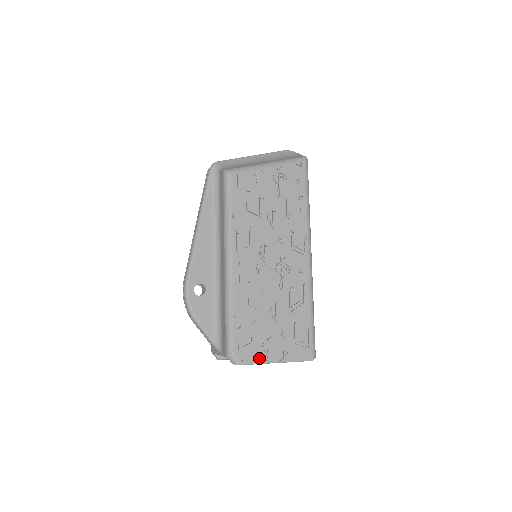
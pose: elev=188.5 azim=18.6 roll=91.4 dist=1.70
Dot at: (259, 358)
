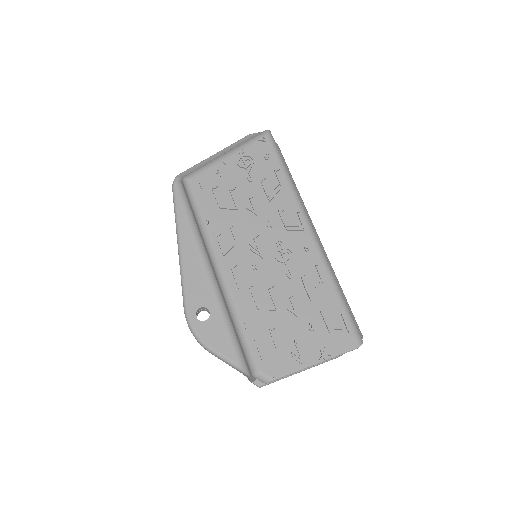
Dot at: (292, 365)
